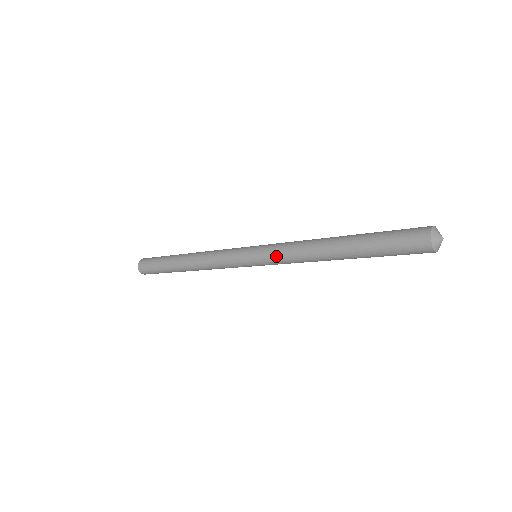
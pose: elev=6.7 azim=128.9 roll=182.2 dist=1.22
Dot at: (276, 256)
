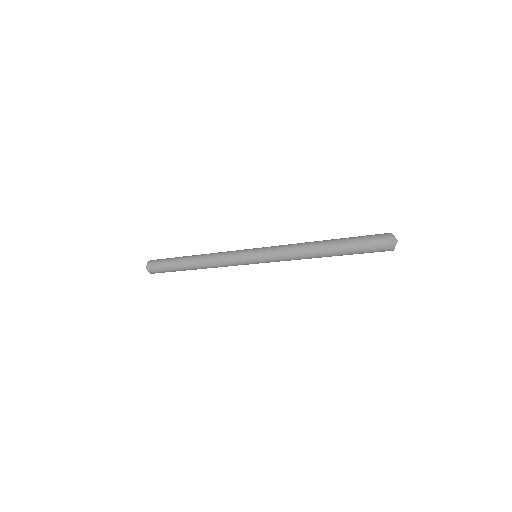
Dot at: (277, 260)
